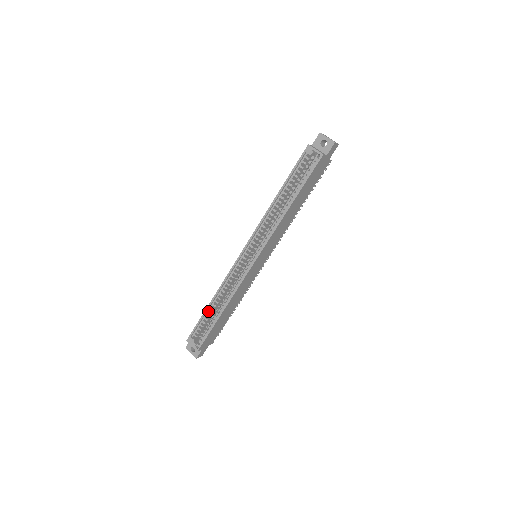
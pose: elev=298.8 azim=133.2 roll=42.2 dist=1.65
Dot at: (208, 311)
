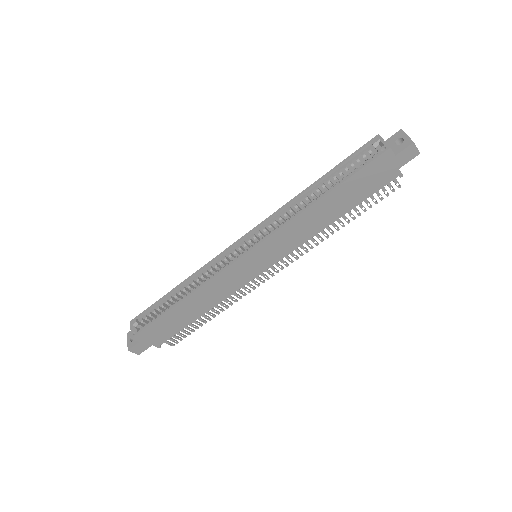
Dot at: (170, 296)
